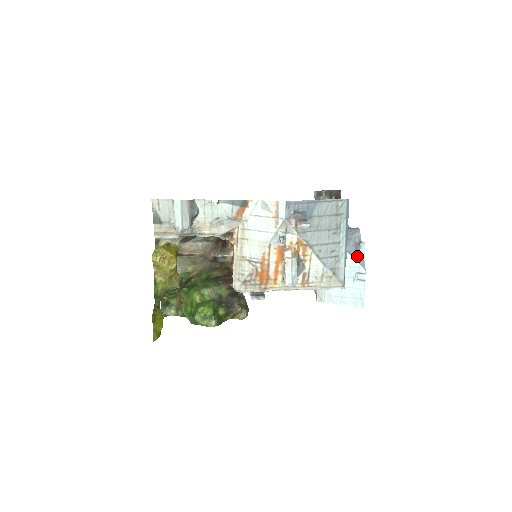
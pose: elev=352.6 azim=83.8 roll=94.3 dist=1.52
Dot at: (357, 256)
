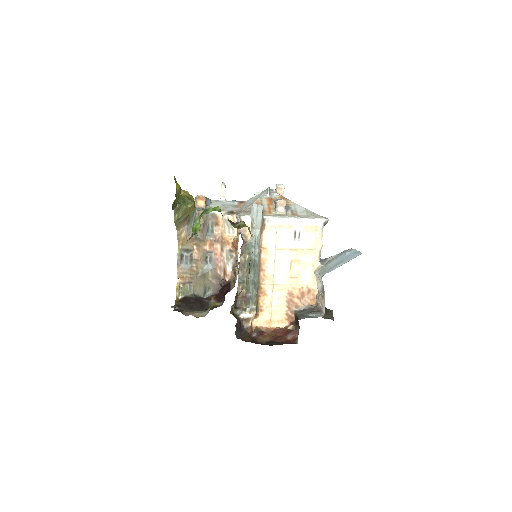
Dot at: occluded
